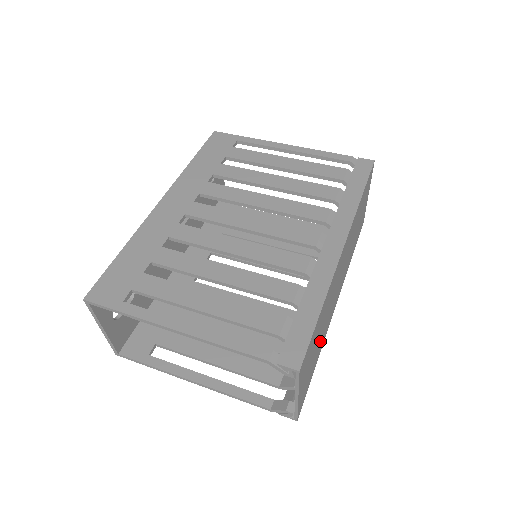
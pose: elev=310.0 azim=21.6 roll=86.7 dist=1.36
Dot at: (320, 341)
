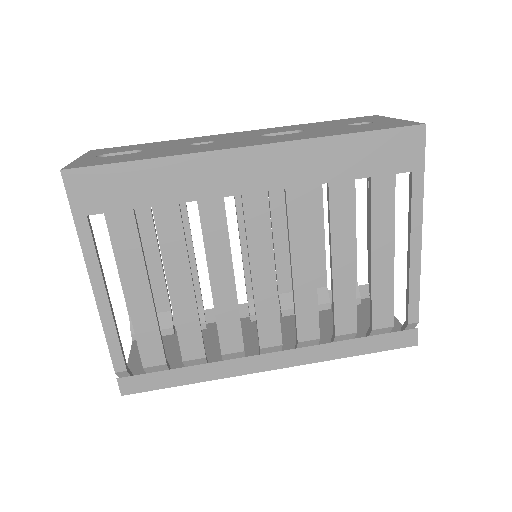
Dot at: occluded
